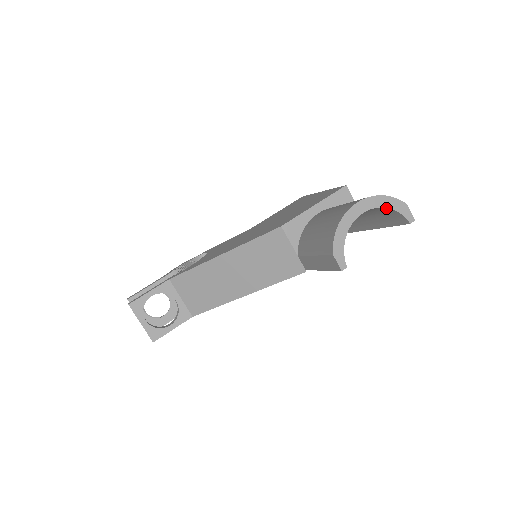
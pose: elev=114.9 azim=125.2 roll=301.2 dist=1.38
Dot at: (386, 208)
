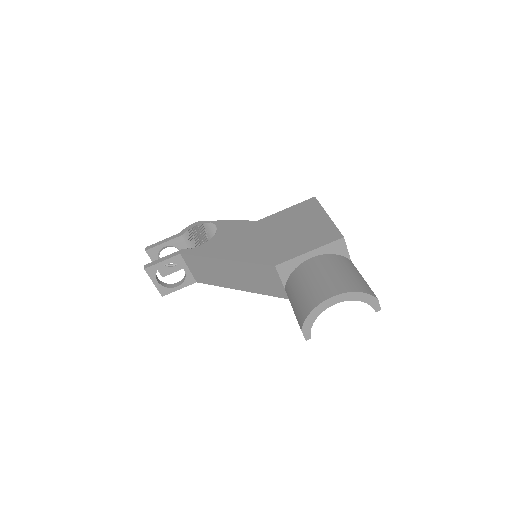
Dot at: (358, 300)
